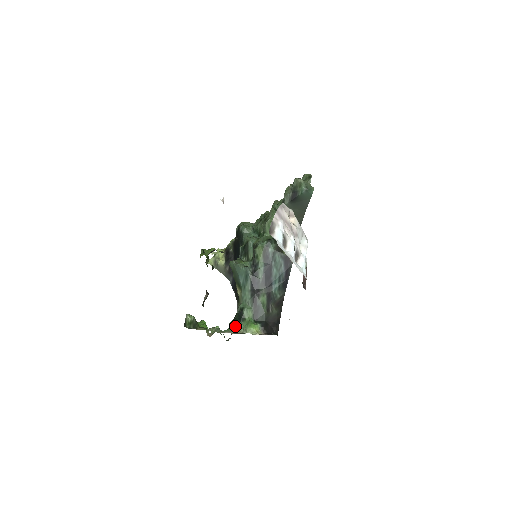
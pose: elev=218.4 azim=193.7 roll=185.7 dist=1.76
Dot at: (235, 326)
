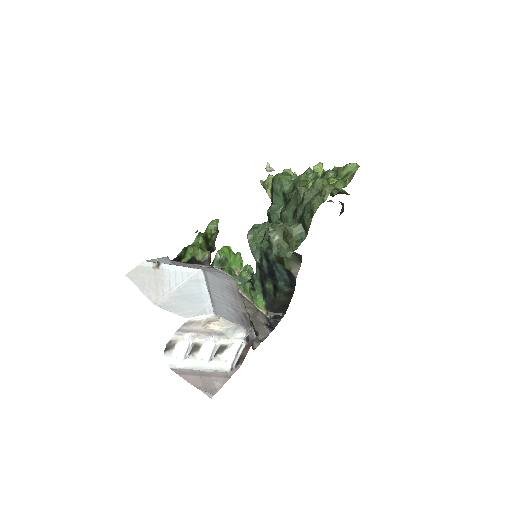
Dot at: (247, 290)
